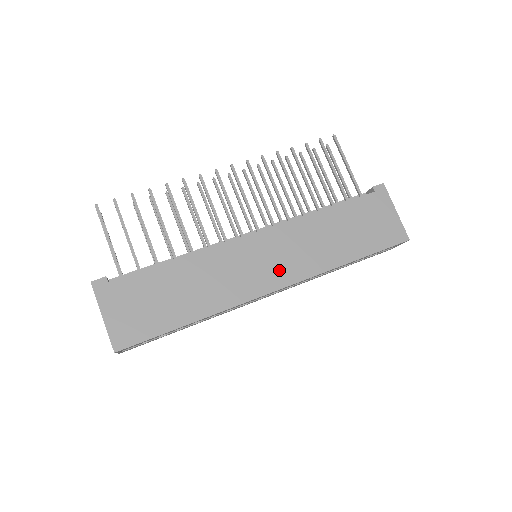
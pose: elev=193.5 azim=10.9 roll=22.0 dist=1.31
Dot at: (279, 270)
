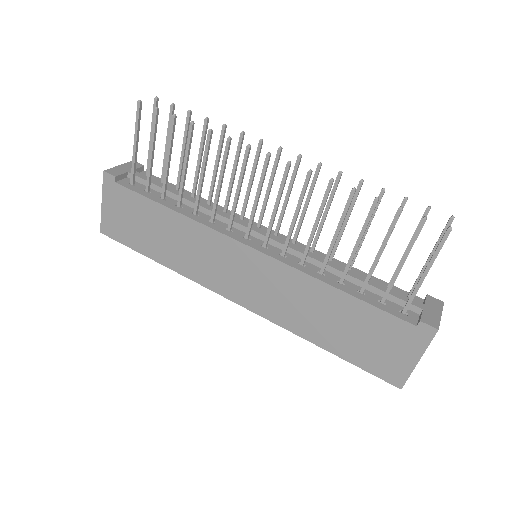
Dot at: (250, 293)
